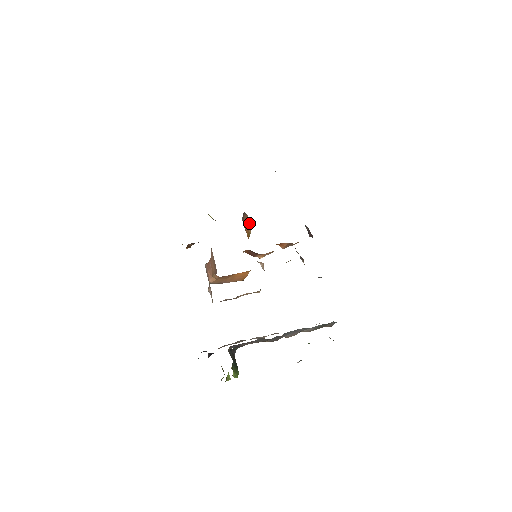
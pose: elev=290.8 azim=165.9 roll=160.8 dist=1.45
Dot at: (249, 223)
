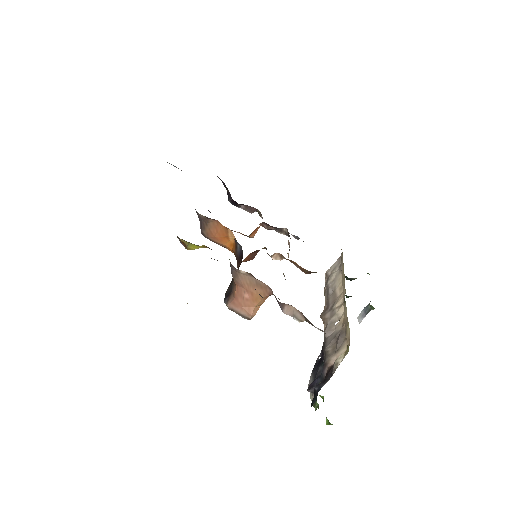
Dot at: (225, 227)
